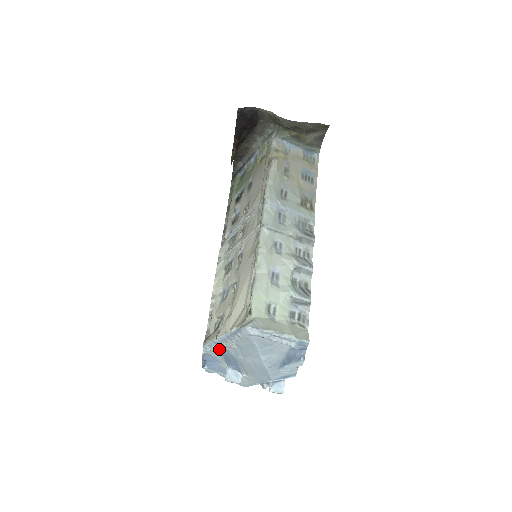
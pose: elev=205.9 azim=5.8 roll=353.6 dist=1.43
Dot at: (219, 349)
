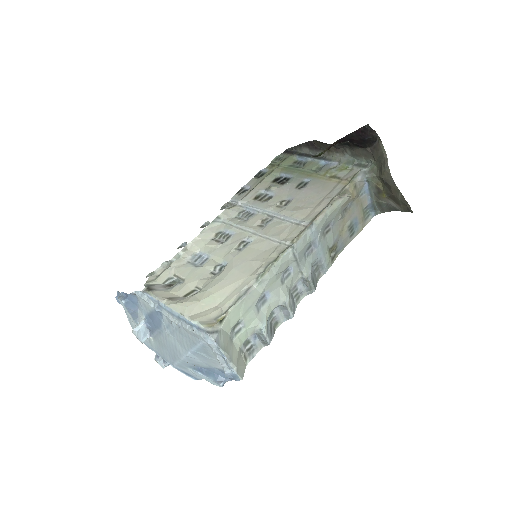
Dot at: occluded
